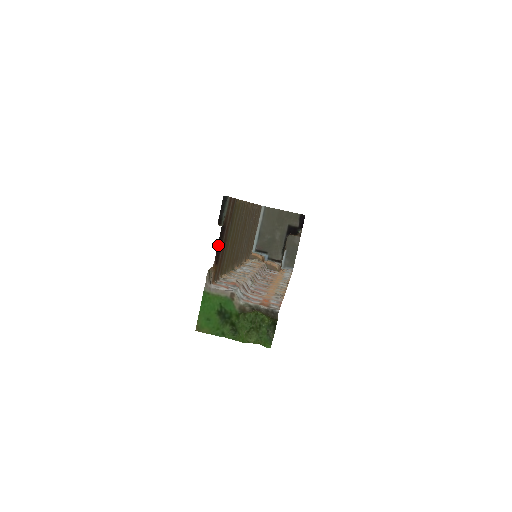
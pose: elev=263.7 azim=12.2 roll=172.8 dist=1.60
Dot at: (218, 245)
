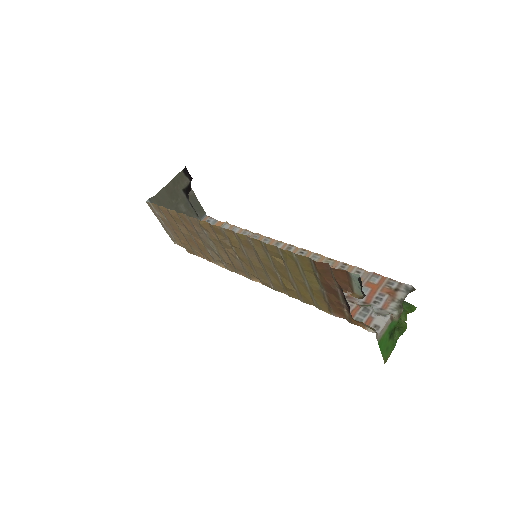
Dot at: (347, 306)
